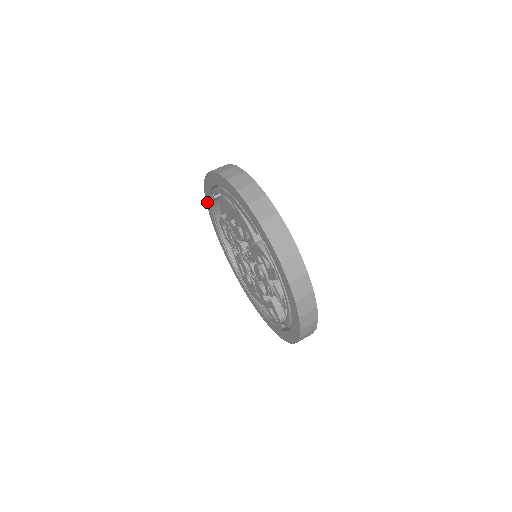
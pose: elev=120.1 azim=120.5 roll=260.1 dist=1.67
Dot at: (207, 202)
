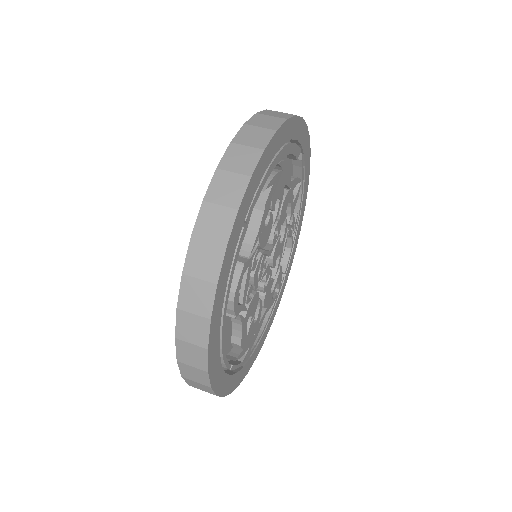
Dot at: occluded
